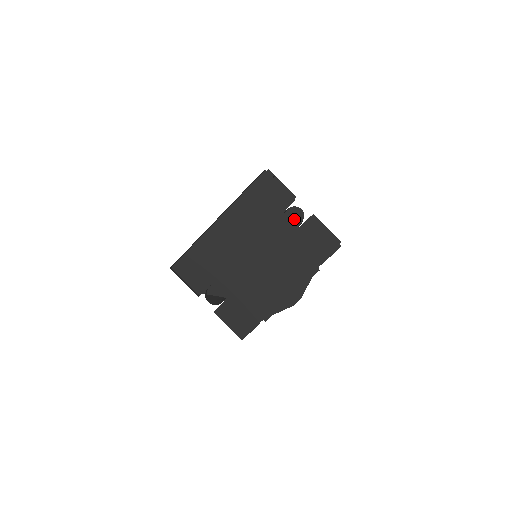
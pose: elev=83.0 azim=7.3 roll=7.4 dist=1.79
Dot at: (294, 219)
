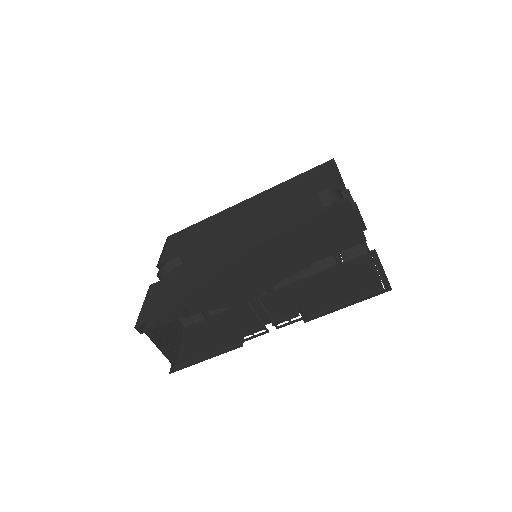
Dot at: occluded
